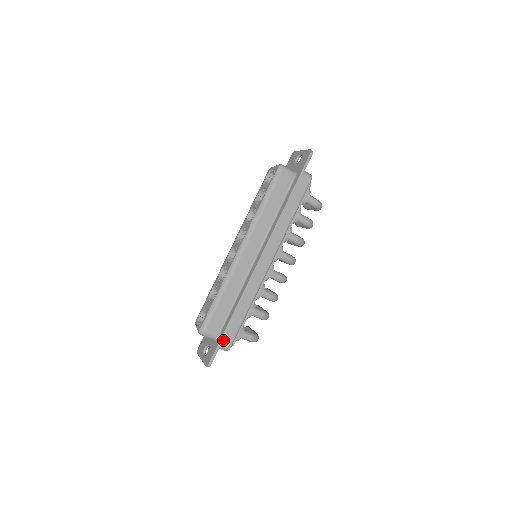
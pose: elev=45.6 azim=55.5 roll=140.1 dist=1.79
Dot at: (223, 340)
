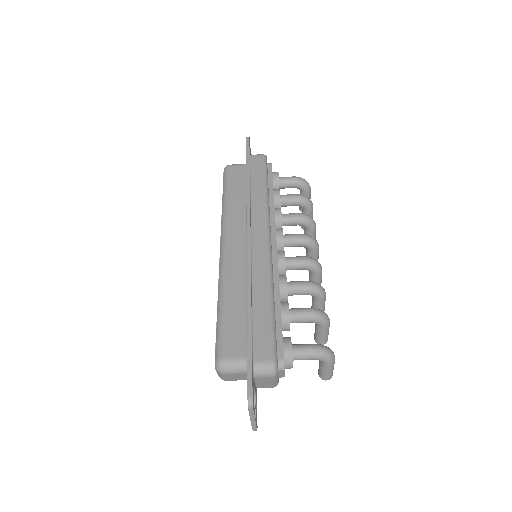
Dot at: (255, 355)
